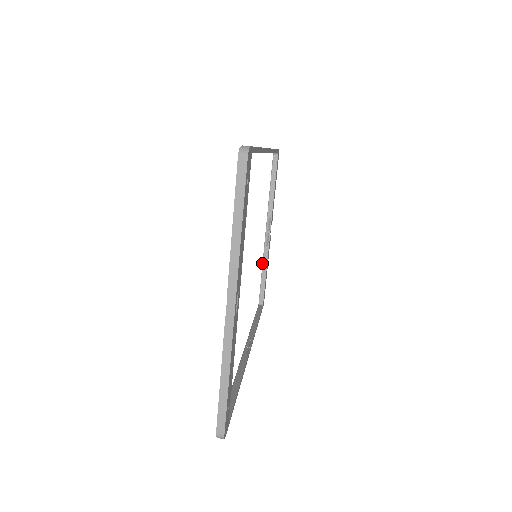
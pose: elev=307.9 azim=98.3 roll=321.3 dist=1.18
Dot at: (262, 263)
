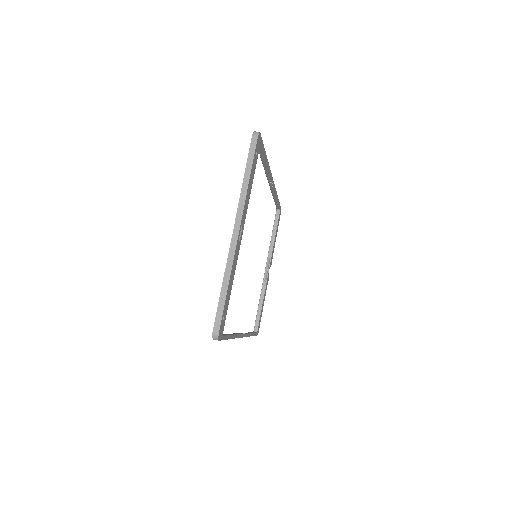
Dot at: (260, 295)
